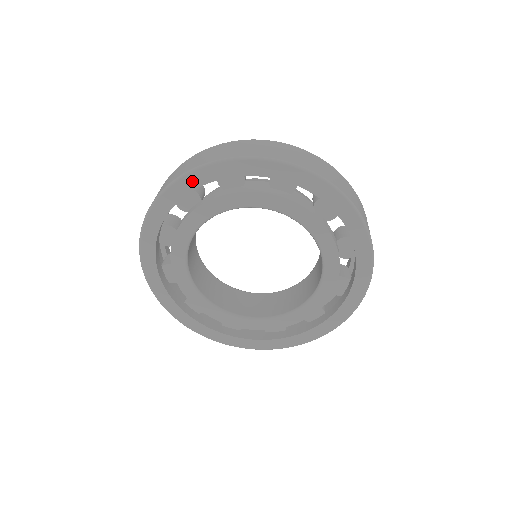
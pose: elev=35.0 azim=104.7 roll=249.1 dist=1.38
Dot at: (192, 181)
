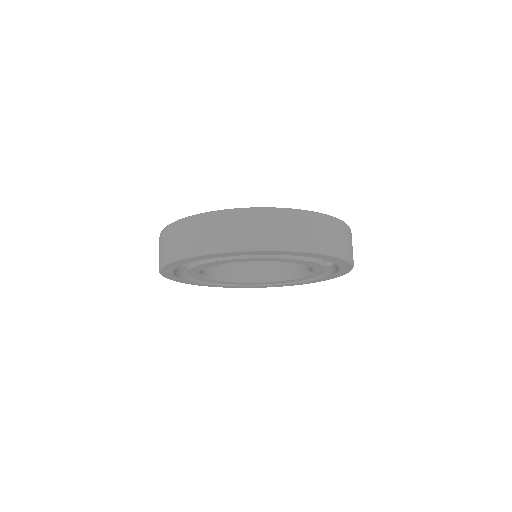
Dot at: (209, 256)
